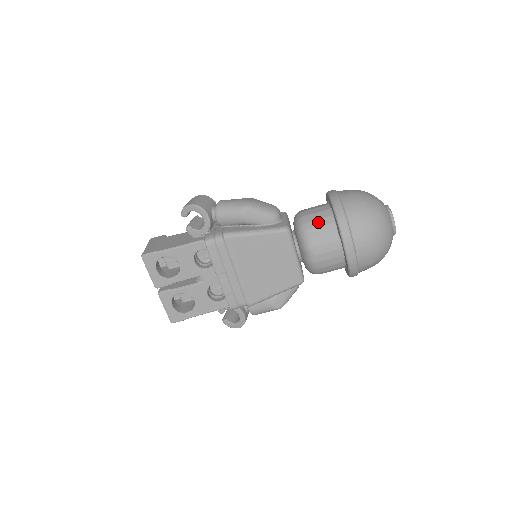
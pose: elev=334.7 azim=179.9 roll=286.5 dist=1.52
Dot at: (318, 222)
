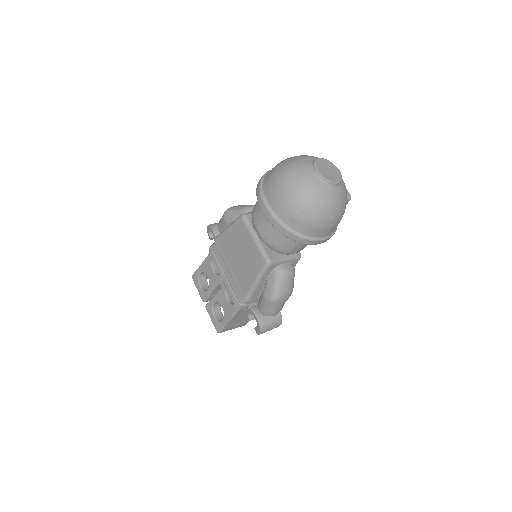
Dot at: occluded
